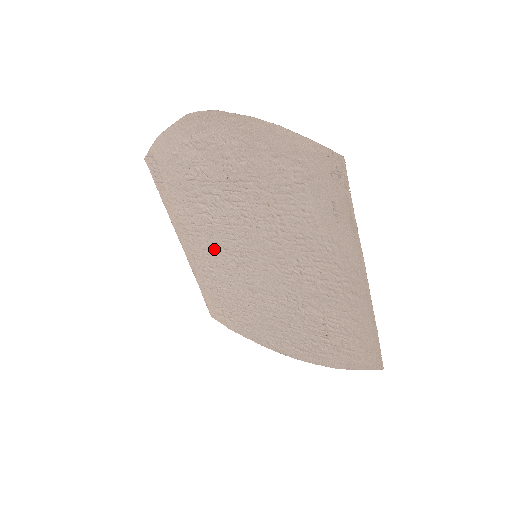
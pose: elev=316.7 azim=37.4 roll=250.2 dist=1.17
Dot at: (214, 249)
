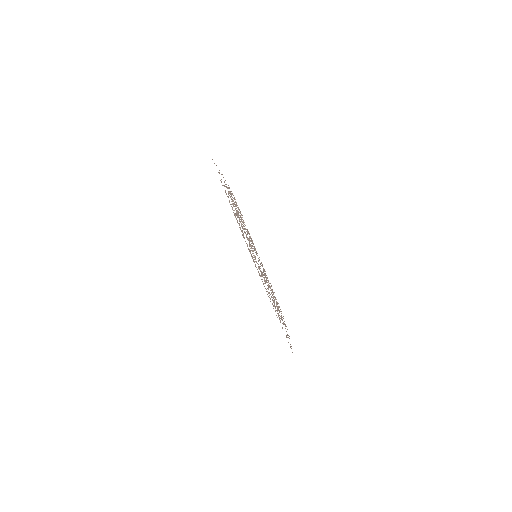
Dot at: occluded
